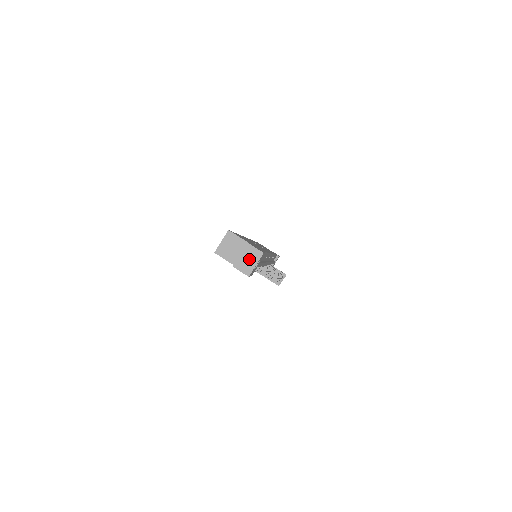
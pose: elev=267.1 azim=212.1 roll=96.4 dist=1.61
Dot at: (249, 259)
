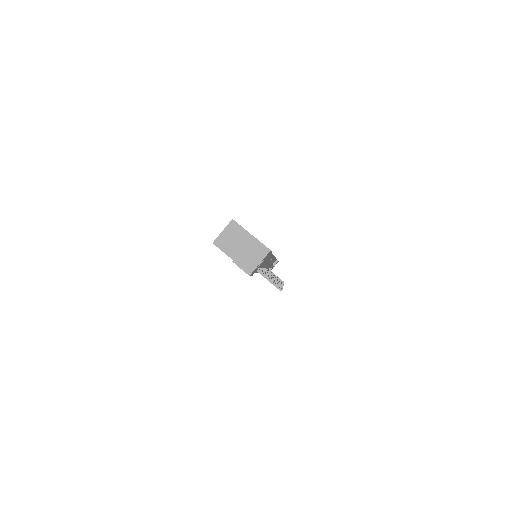
Dot at: (253, 255)
